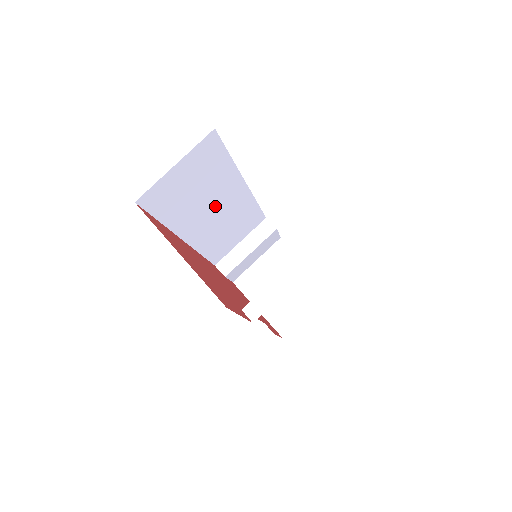
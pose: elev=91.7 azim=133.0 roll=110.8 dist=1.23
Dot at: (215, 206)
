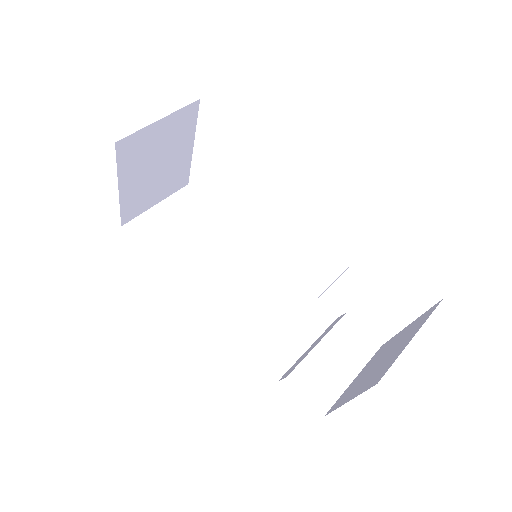
Dot at: (226, 265)
